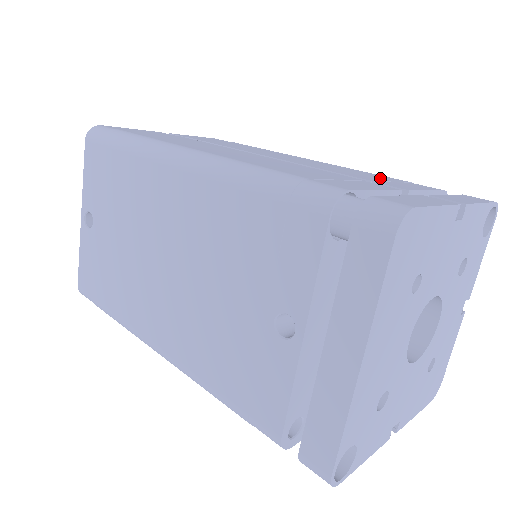
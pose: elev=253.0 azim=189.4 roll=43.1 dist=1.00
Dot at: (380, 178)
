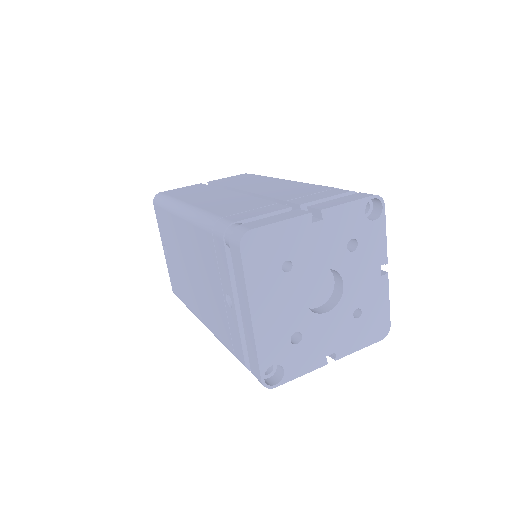
Dot at: (306, 193)
